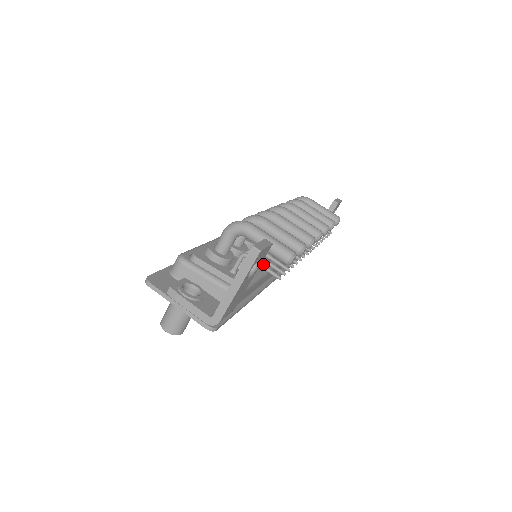
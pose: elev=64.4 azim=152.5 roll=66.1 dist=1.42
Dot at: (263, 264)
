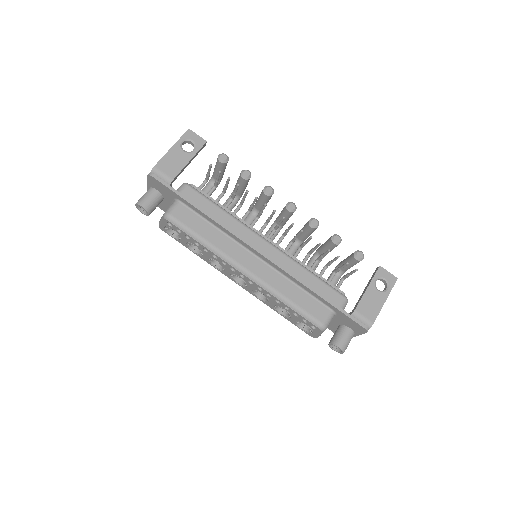
Dot at: occluded
